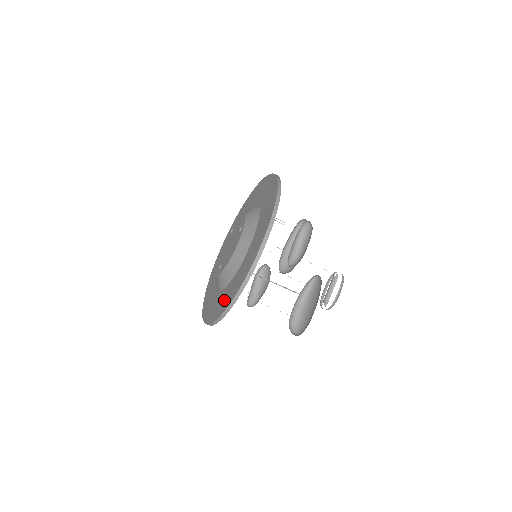
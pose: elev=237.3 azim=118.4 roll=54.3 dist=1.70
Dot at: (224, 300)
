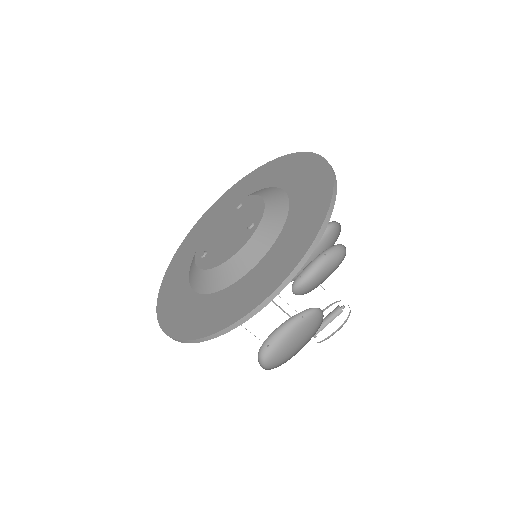
Dot at: (190, 317)
